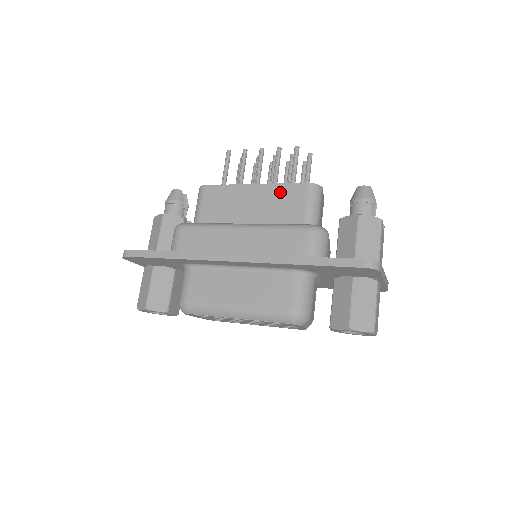
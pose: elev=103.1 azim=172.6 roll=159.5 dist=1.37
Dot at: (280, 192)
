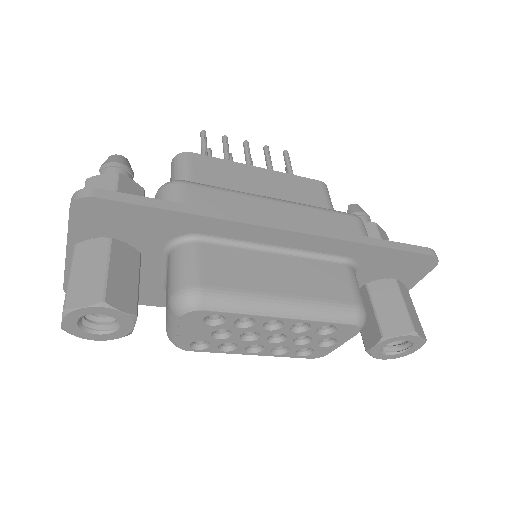
Dot at: (294, 182)
